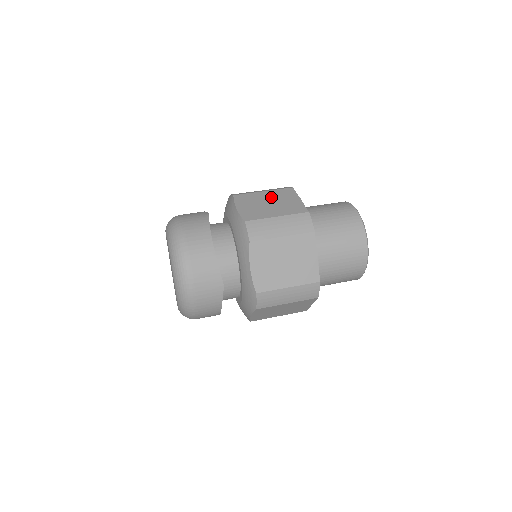
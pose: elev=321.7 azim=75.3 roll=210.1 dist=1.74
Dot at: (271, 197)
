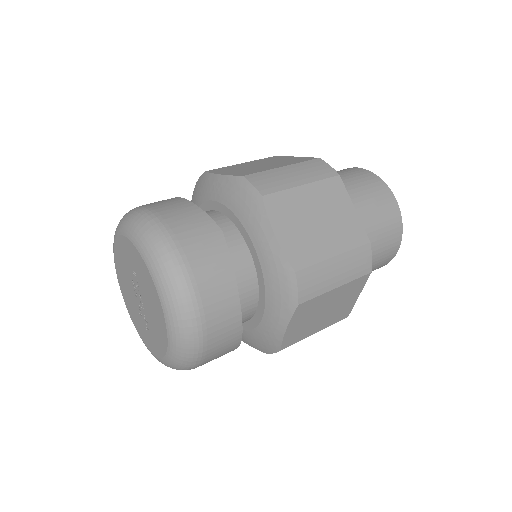
Dot at: (317, 203)
